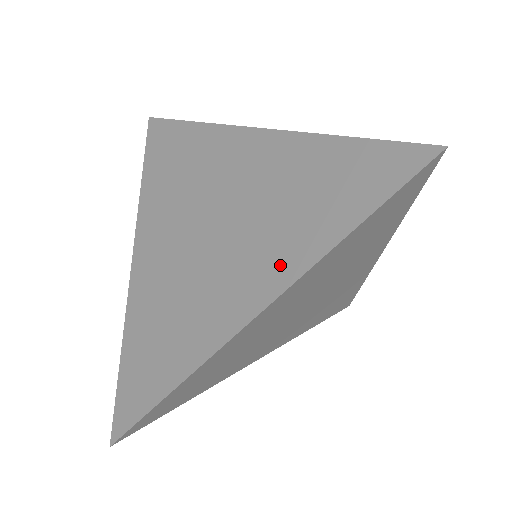
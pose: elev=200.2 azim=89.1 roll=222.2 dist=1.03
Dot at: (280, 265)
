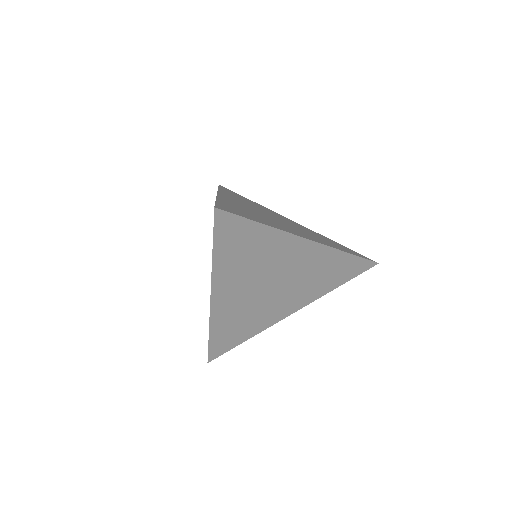
Dot at: (308, 298)
